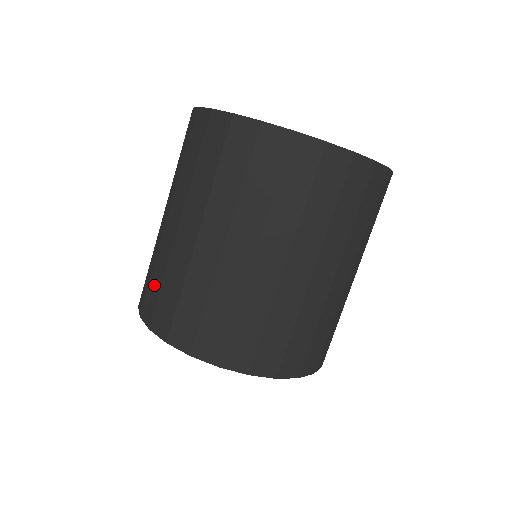
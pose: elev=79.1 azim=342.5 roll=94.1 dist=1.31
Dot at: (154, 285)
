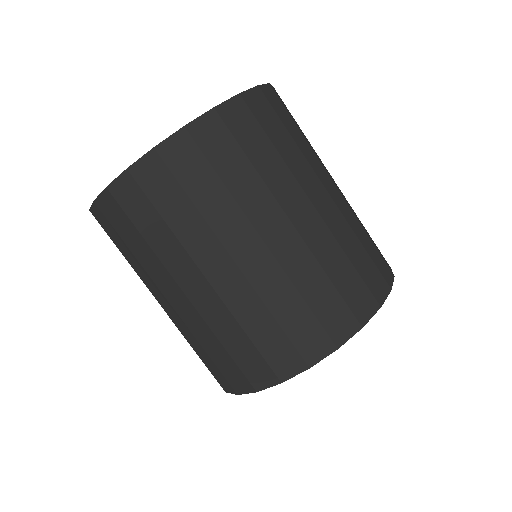
Dot at: (220, 359)
